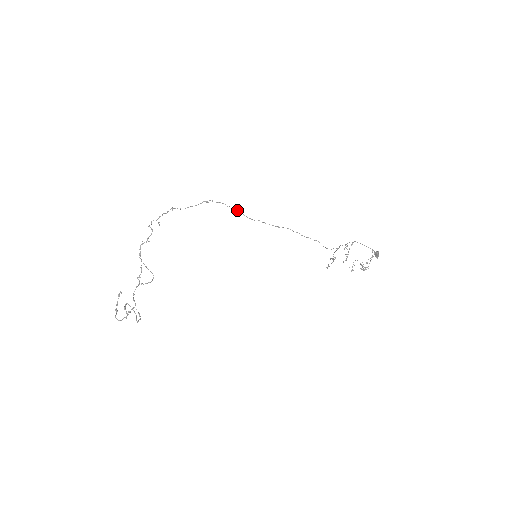
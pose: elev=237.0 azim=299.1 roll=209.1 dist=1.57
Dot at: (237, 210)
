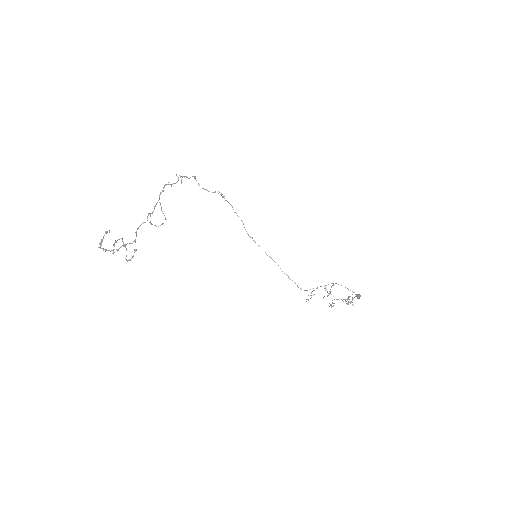
Dot at: occluded
